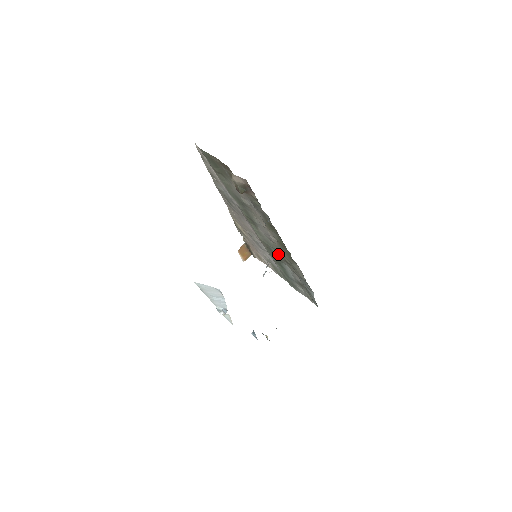
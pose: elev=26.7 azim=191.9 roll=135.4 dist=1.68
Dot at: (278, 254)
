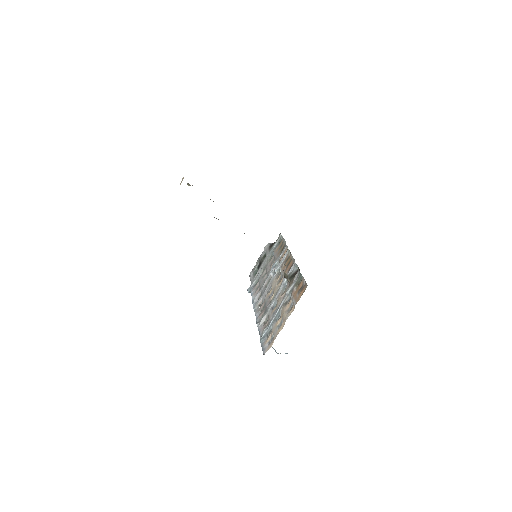
Dot at: occluded
